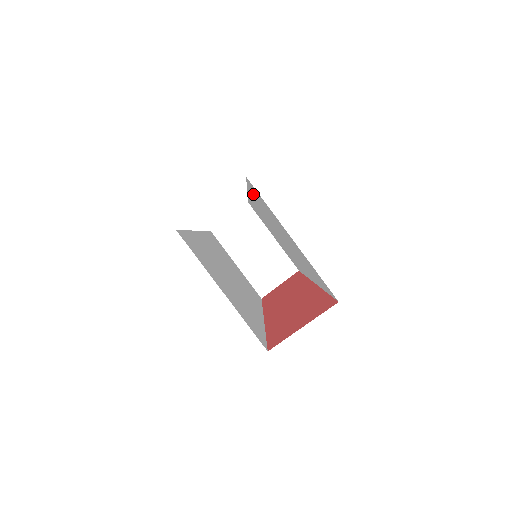
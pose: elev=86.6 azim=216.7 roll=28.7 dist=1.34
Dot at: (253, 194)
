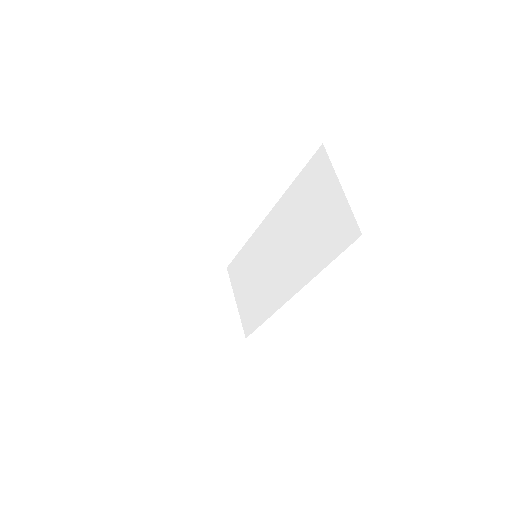
Dot at: (297, 185)
